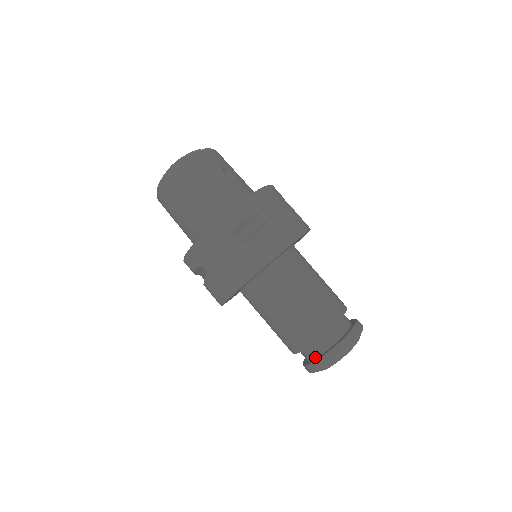
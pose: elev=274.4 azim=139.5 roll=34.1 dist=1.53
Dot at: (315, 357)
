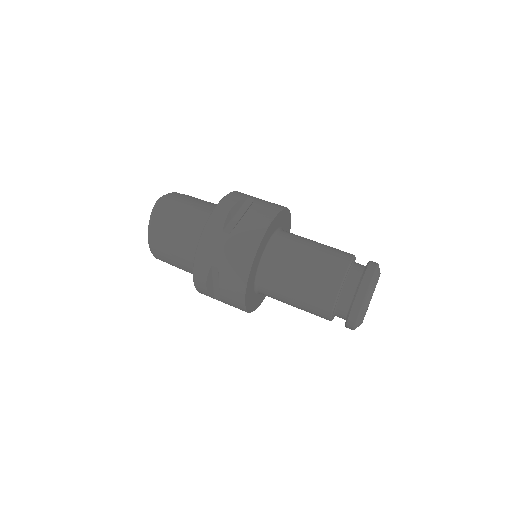
Dot at: (351, 302)
